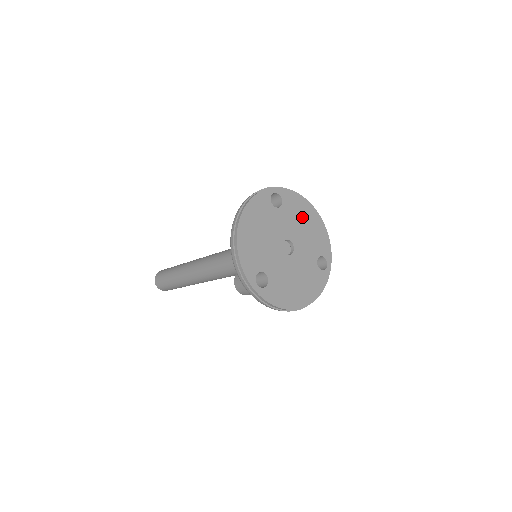
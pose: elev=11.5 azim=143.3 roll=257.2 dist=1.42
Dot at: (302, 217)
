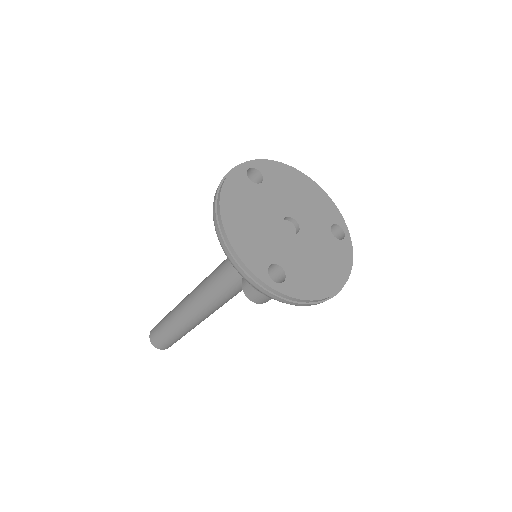
Dot at: (292, 186)
